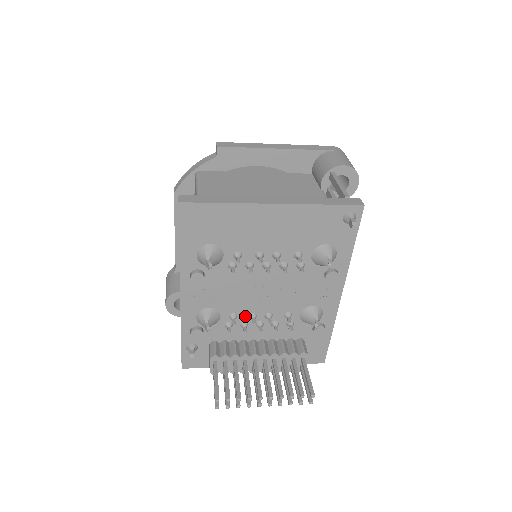
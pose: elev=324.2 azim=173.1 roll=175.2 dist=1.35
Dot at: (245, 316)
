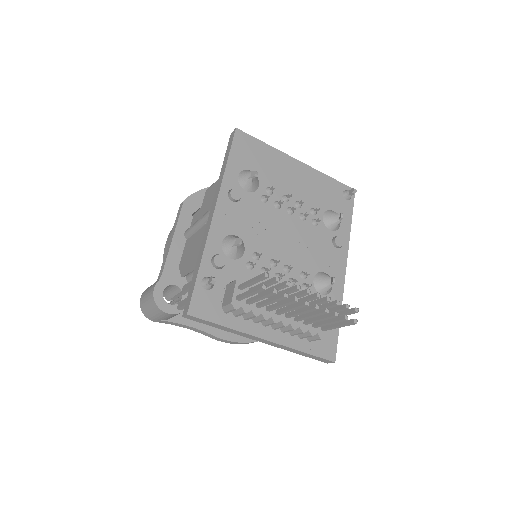
Dot at: (266, 261)
